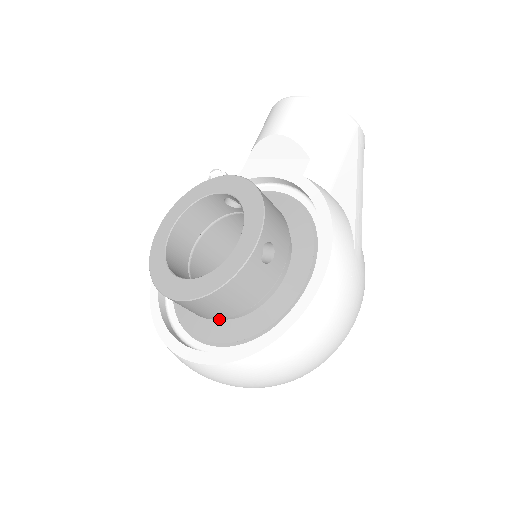
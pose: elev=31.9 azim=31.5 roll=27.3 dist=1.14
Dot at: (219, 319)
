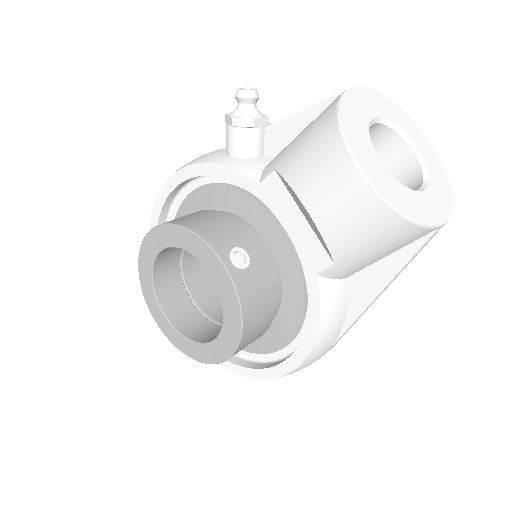
Dot at: occluded
